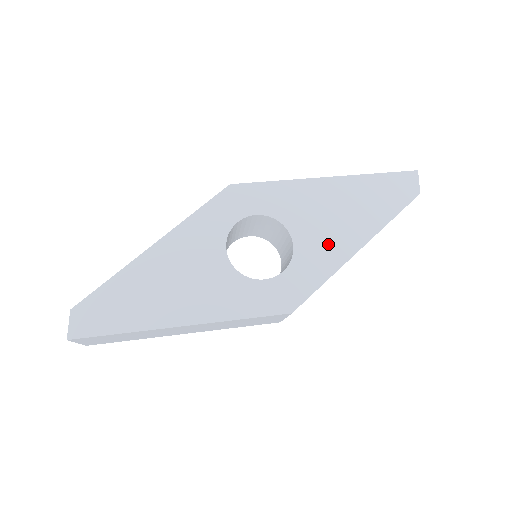
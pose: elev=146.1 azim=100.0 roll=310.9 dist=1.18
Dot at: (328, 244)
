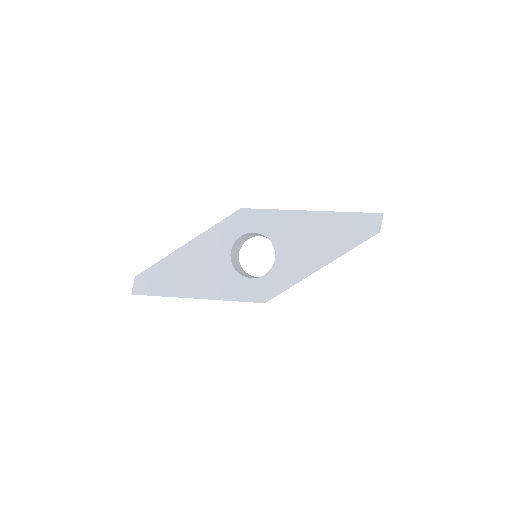
Dot at: (300, 261)
